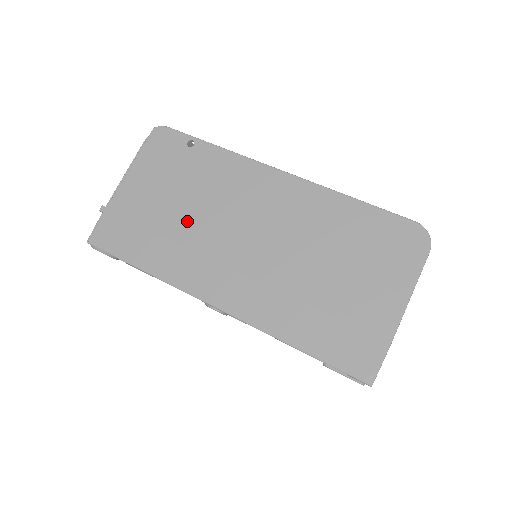
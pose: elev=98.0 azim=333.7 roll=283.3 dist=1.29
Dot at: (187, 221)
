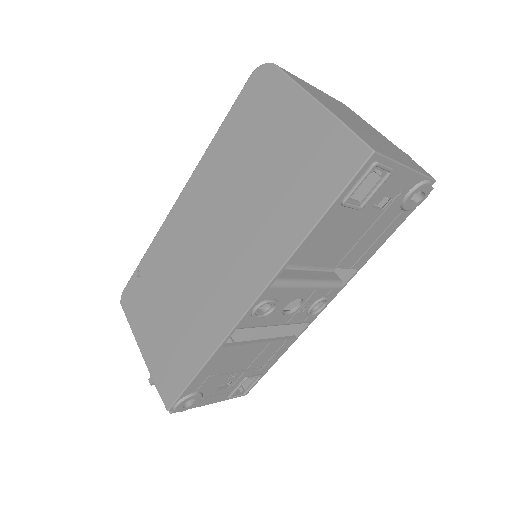
Dot at: (182, 302)
